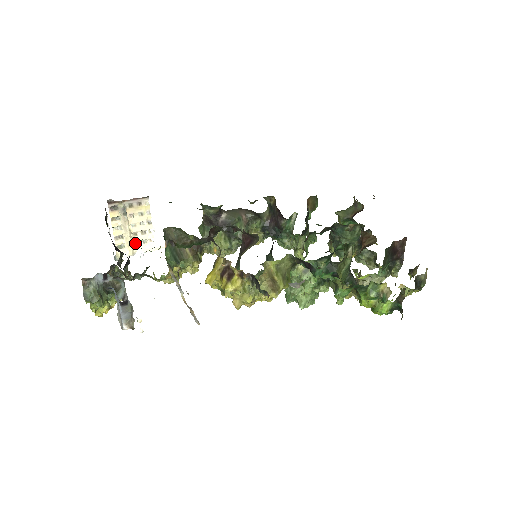
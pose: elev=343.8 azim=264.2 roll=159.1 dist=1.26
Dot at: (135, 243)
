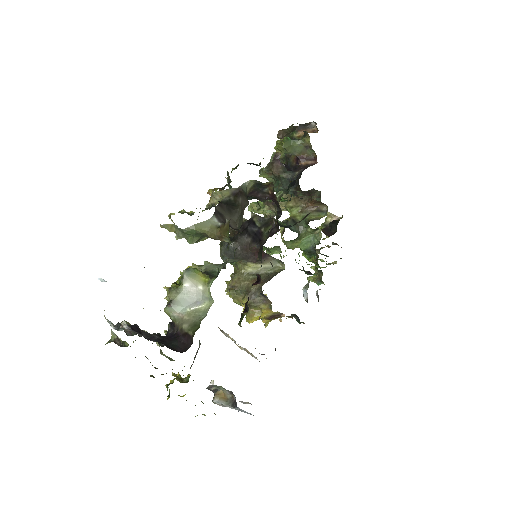
Dot at: occluded
